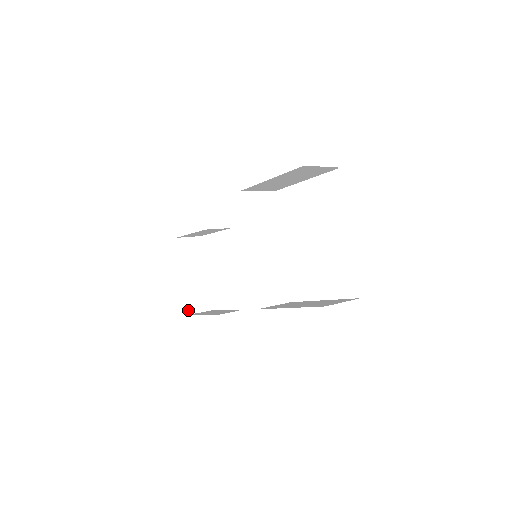
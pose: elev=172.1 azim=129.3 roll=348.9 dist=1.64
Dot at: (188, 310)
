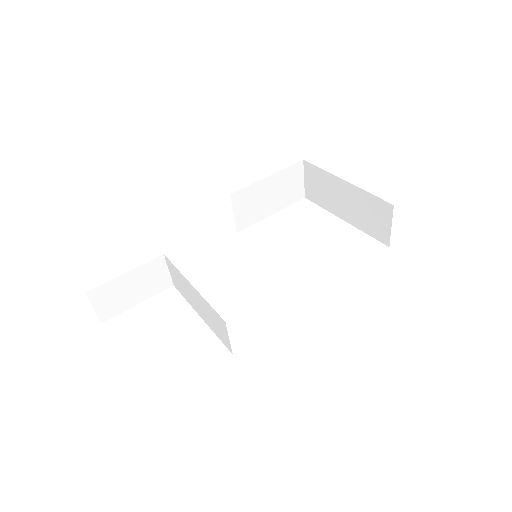
Dot at: occluded
